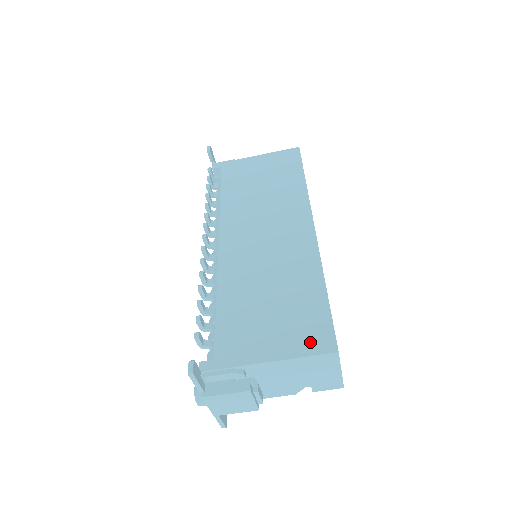
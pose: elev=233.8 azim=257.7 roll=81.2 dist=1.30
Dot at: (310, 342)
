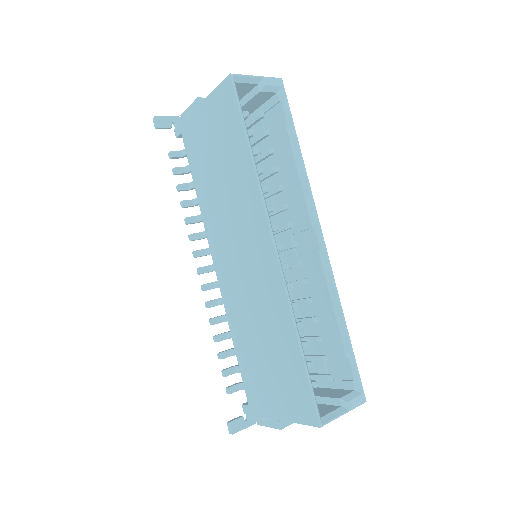
Dot at: (299, 410)
